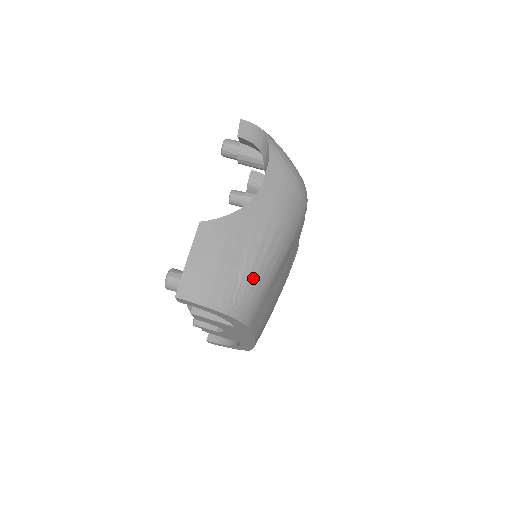
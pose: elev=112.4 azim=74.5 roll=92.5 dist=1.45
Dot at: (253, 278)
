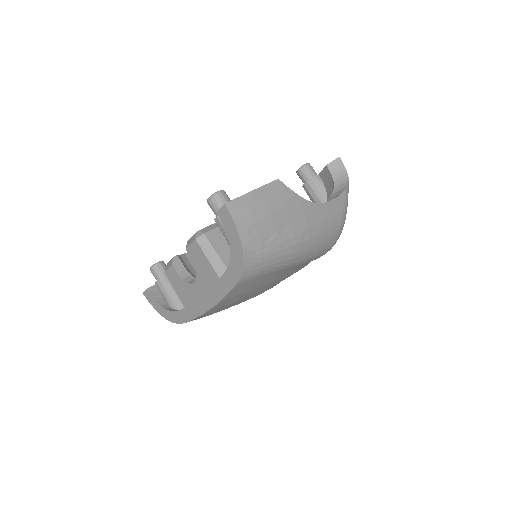
Dot at: (278, 249)
